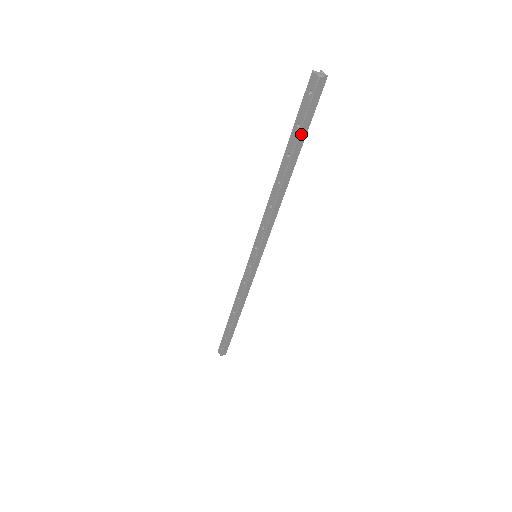
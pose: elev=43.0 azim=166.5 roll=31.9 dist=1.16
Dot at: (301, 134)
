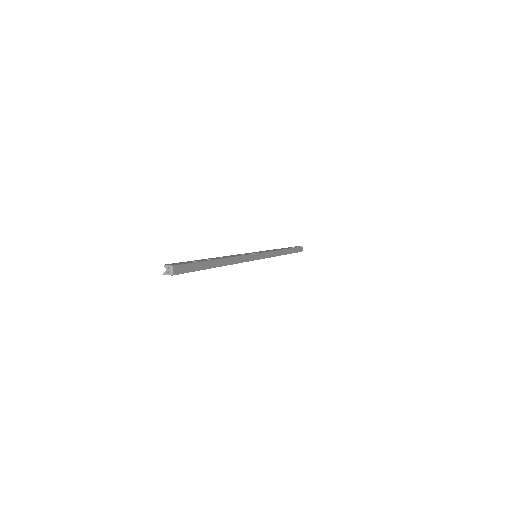
Dot at: (200, 268)
